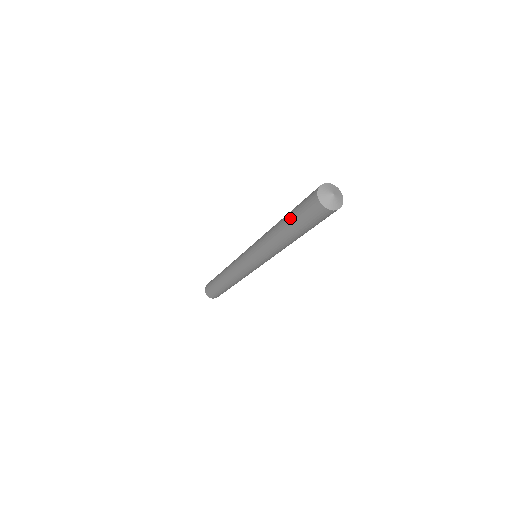
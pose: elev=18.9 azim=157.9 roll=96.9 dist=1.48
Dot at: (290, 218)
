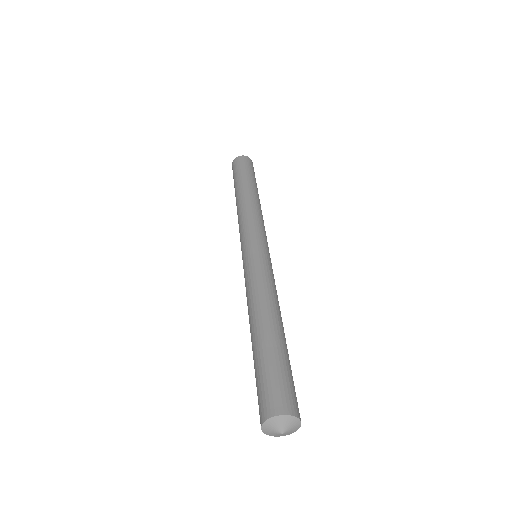
Dot at: (254, 357)
